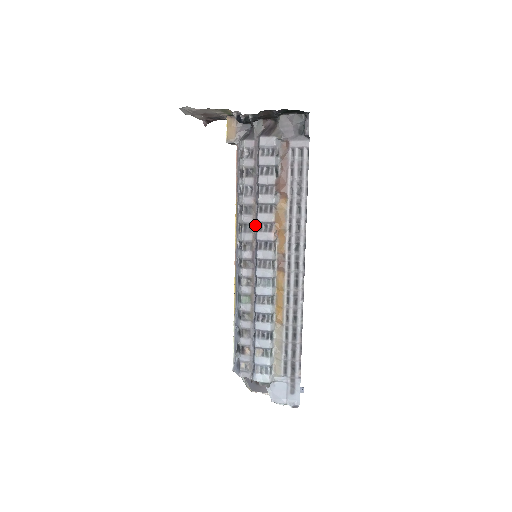
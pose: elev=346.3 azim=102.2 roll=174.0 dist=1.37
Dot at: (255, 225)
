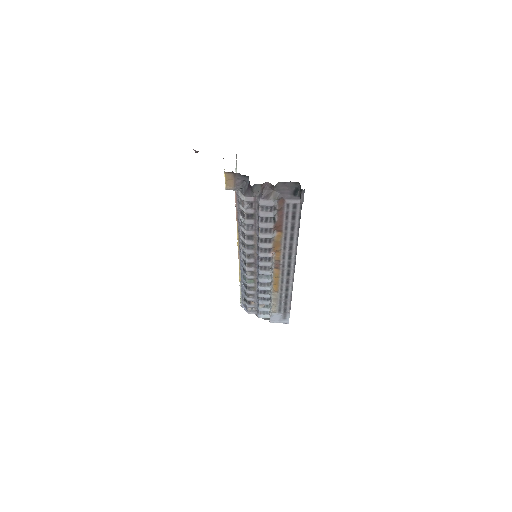
Dot at: (256, 246)
